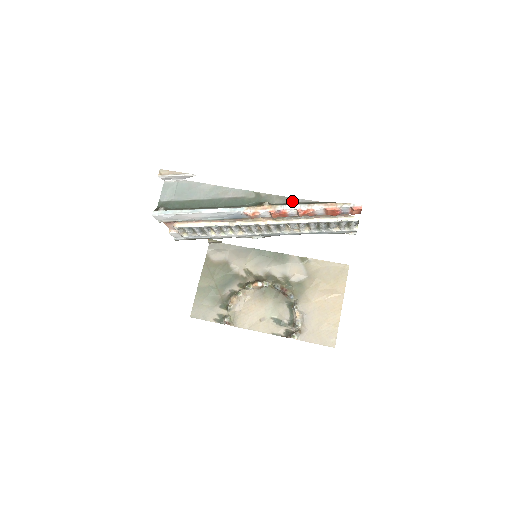
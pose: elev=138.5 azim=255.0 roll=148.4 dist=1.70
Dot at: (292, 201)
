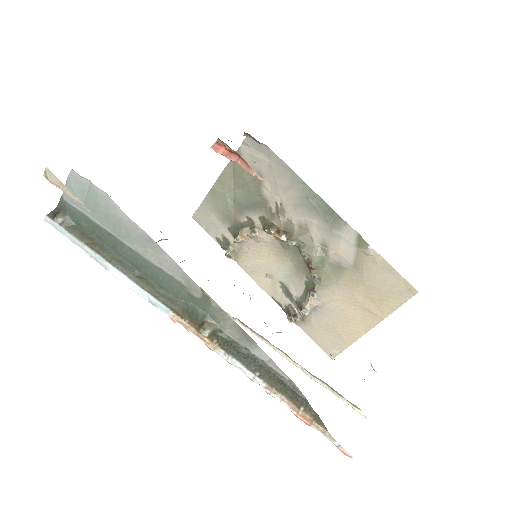
Dot at: (253, 350)
